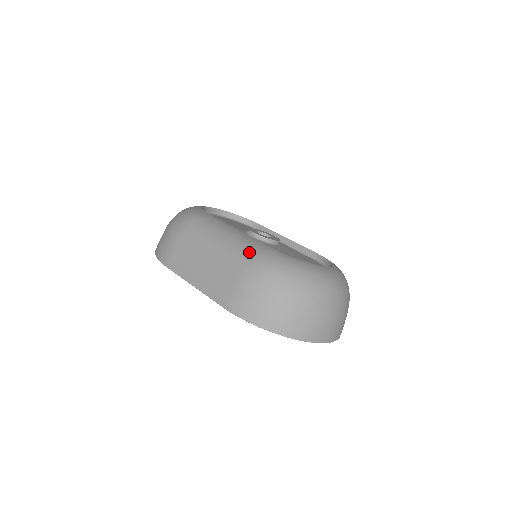
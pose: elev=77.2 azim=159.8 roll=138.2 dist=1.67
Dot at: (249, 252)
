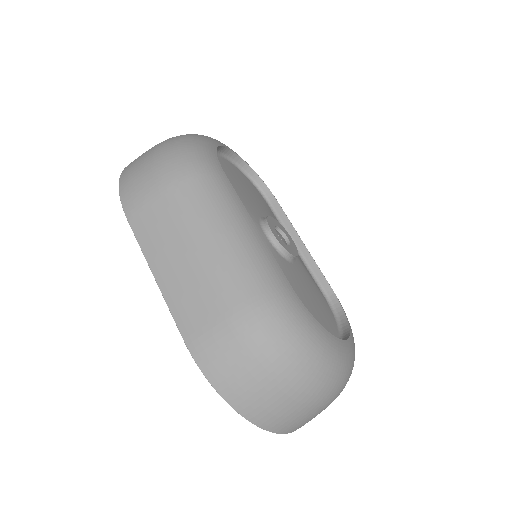
Dot at: (259, 281)
